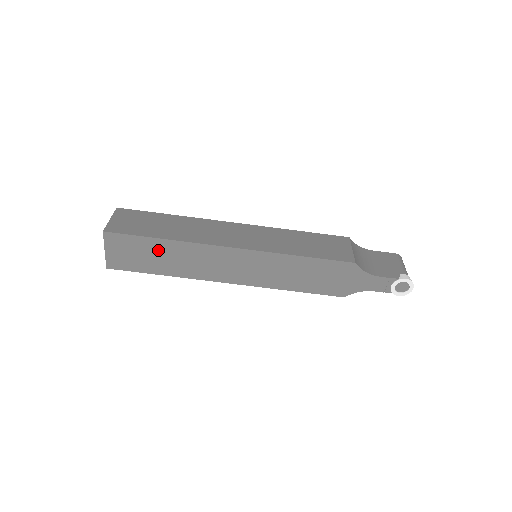
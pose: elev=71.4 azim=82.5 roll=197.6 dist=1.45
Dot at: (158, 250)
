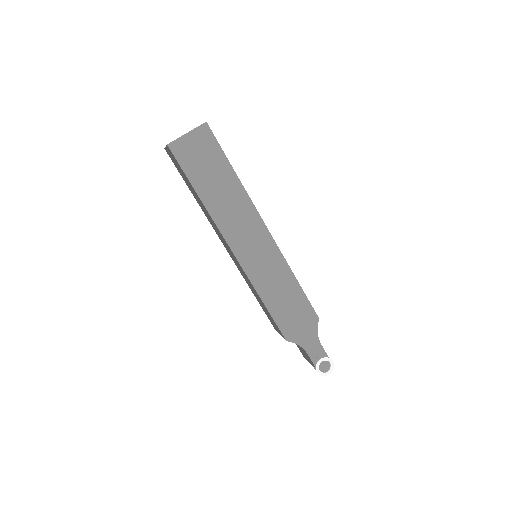
Dot at: (221, 176)
